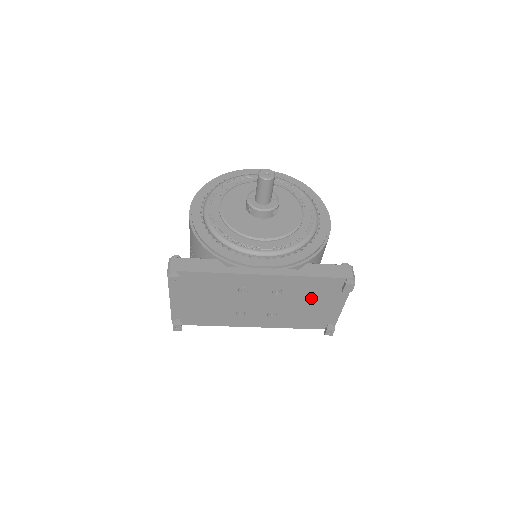
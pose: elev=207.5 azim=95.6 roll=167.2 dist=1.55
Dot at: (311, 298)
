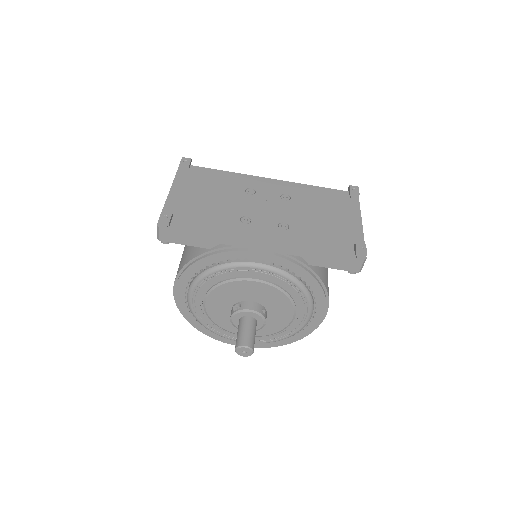
Dot at: (323, 210)
